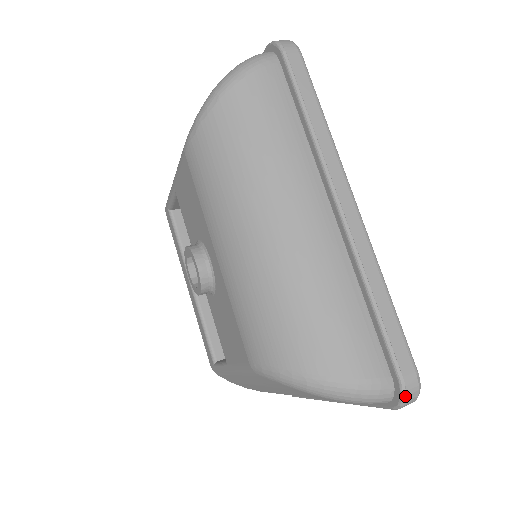
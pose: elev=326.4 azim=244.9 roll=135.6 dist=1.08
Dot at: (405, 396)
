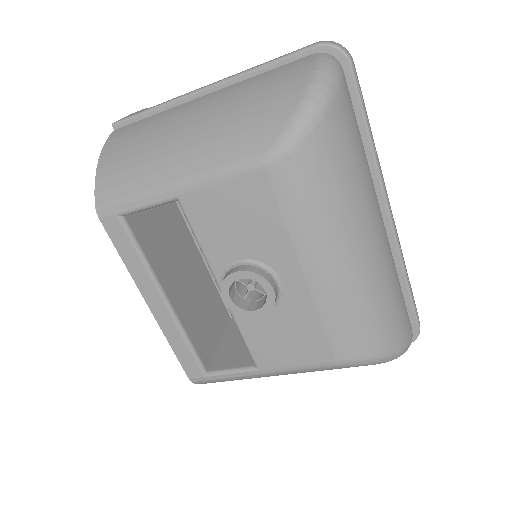
Dot at: occluded
